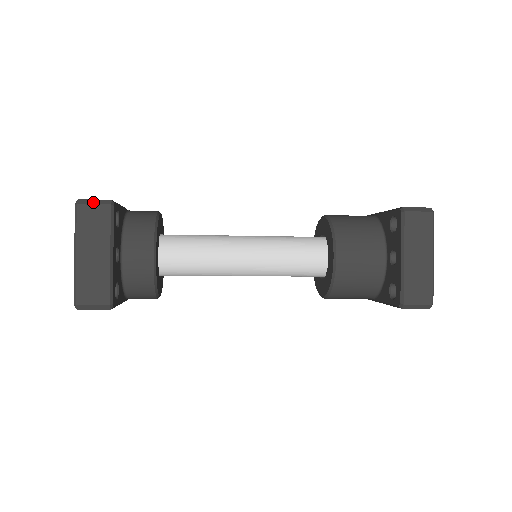
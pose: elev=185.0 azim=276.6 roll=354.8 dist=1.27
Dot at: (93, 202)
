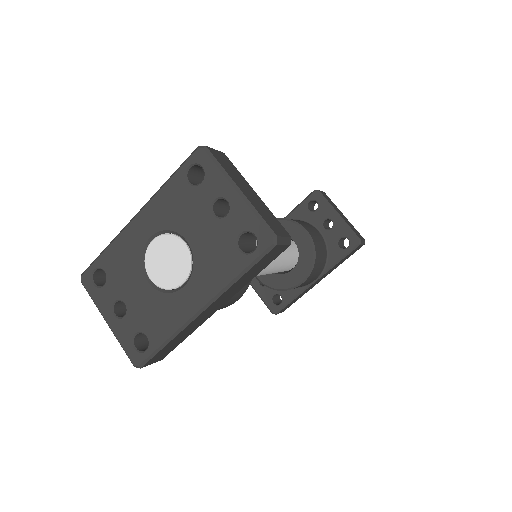
Dot at: (212, 149)
